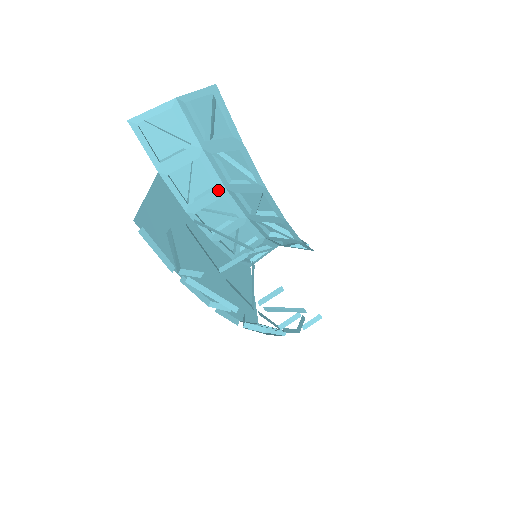
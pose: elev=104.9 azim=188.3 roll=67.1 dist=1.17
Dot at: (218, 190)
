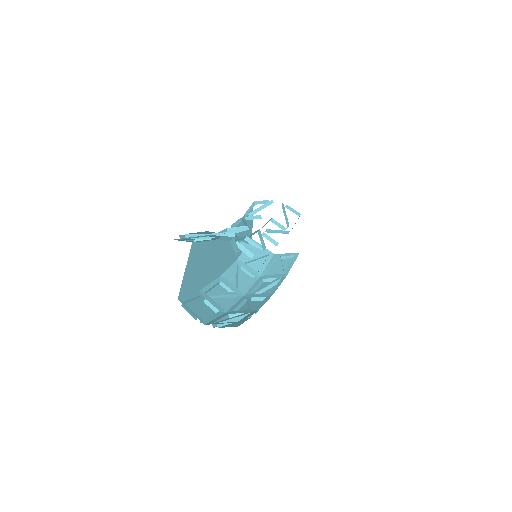
Dot at: (236, 236)
